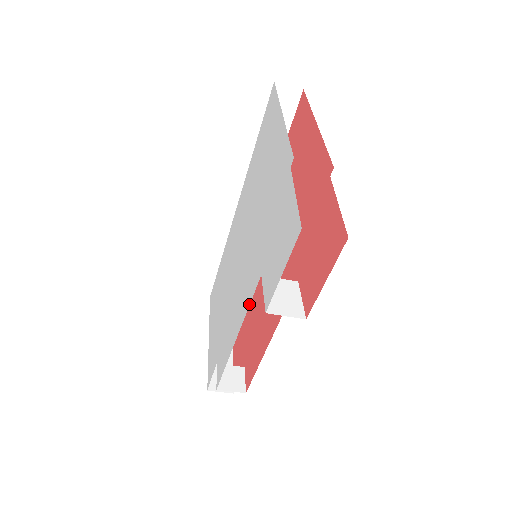
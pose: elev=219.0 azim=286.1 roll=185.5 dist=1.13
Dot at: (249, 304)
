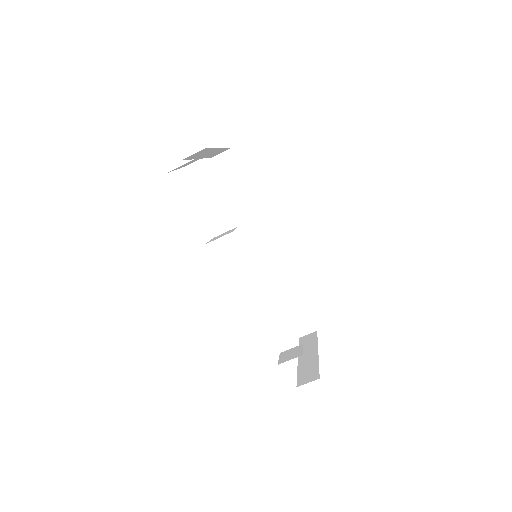
Dot at: occluded
